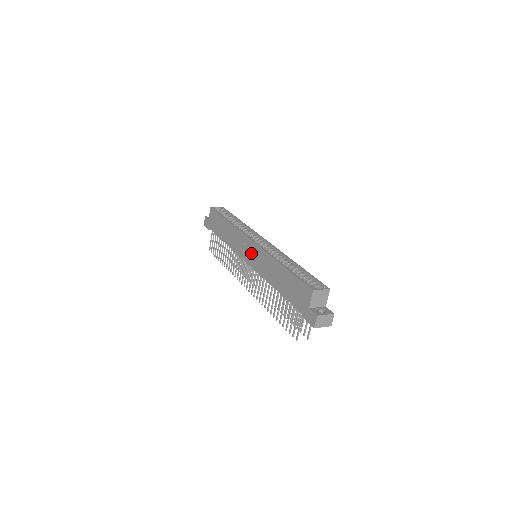
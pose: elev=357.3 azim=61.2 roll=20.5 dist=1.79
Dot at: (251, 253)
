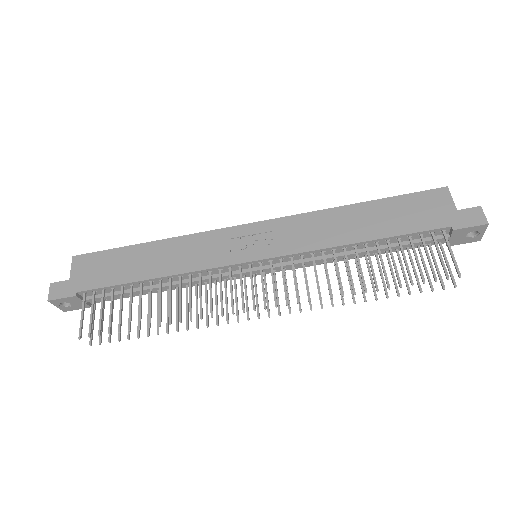
Dot at: (259, 240)
